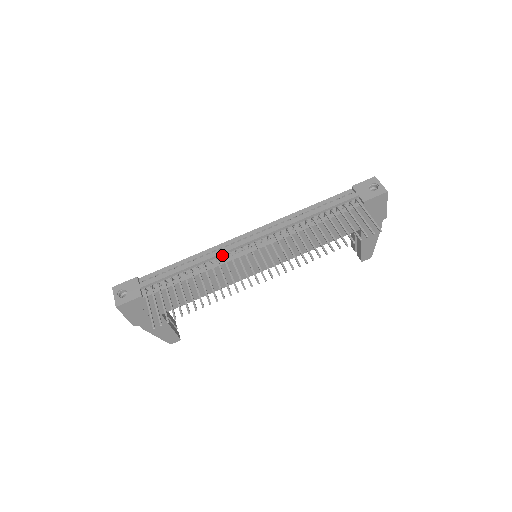
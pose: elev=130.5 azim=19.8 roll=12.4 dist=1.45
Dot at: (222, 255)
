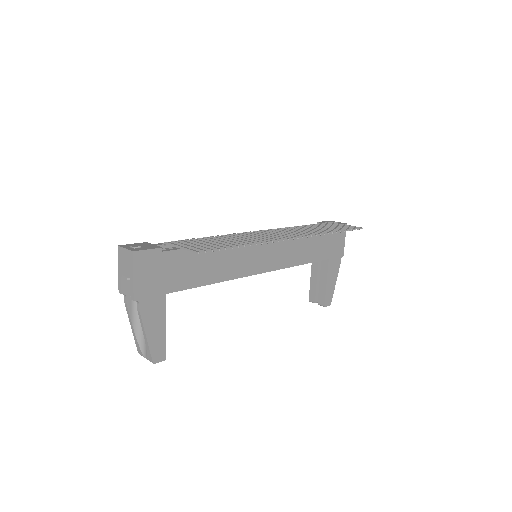
Dot at: occluded
